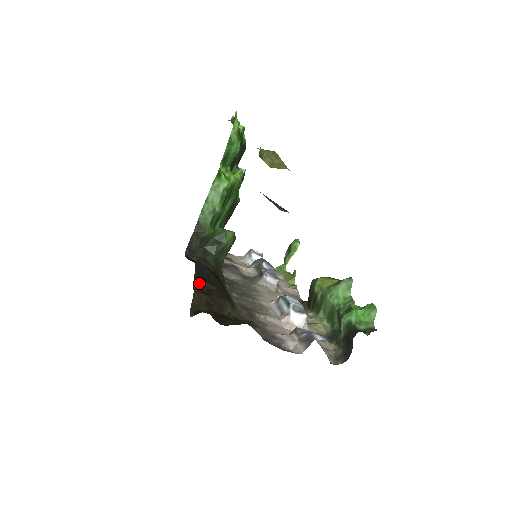
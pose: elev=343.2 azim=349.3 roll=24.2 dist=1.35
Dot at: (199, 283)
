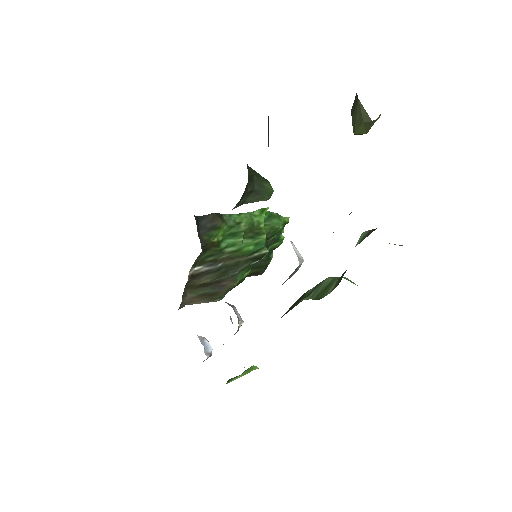
Dot at: occluded
